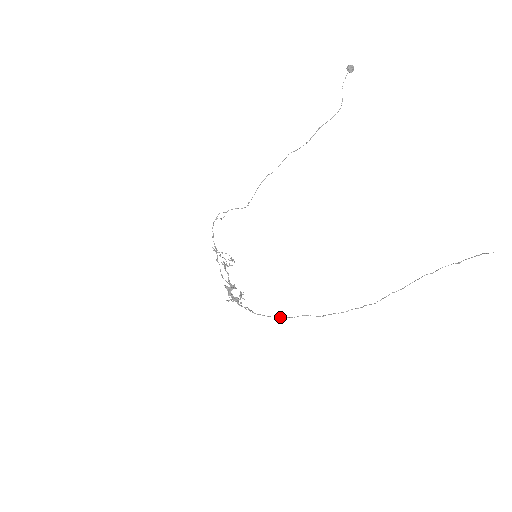
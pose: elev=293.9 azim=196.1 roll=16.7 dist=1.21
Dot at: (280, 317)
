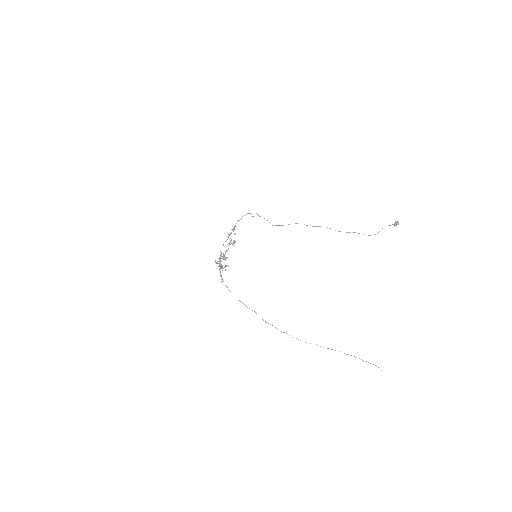
Dot at: (239, 300)
